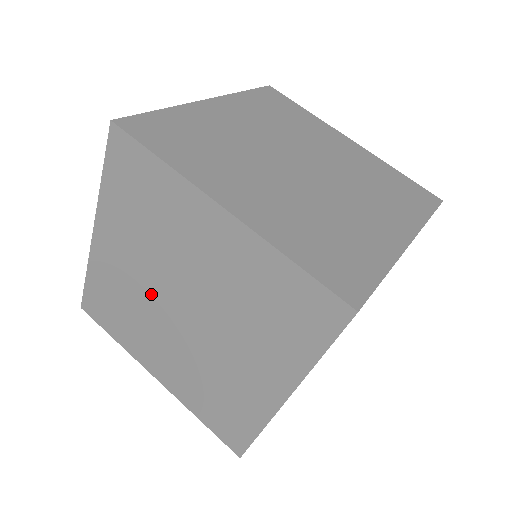
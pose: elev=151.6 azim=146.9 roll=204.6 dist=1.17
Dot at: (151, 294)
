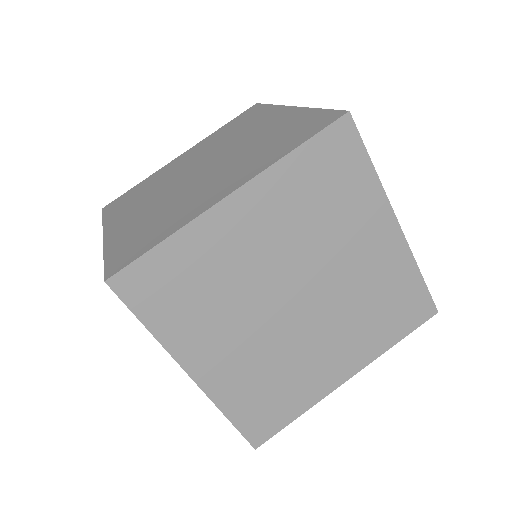
Dot at: (272, 333)
